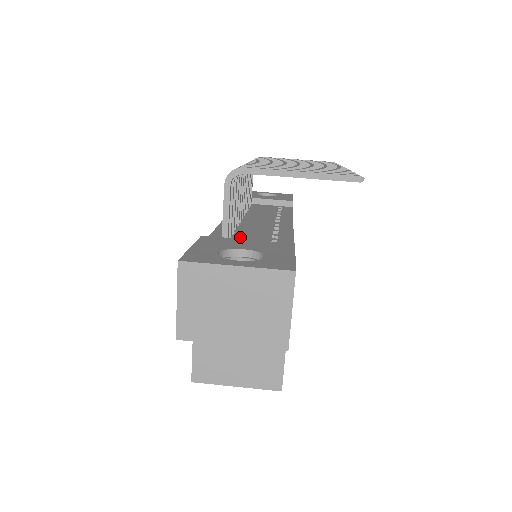
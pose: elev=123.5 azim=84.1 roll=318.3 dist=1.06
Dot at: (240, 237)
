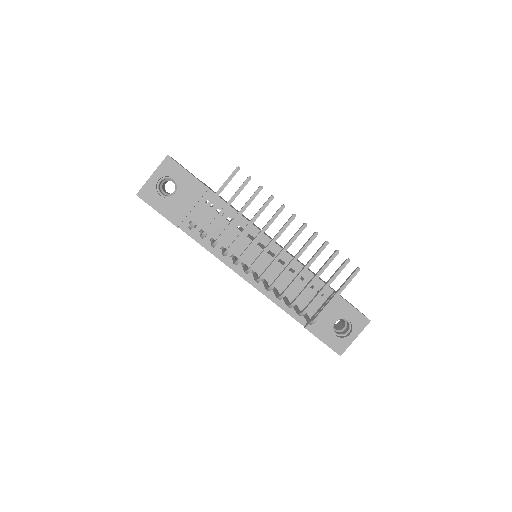
Dot at: occluded
